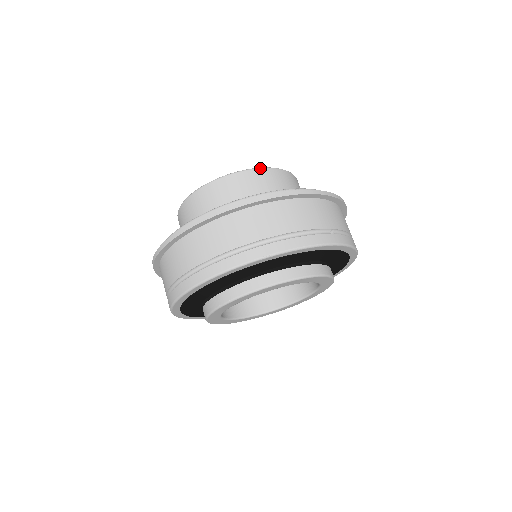
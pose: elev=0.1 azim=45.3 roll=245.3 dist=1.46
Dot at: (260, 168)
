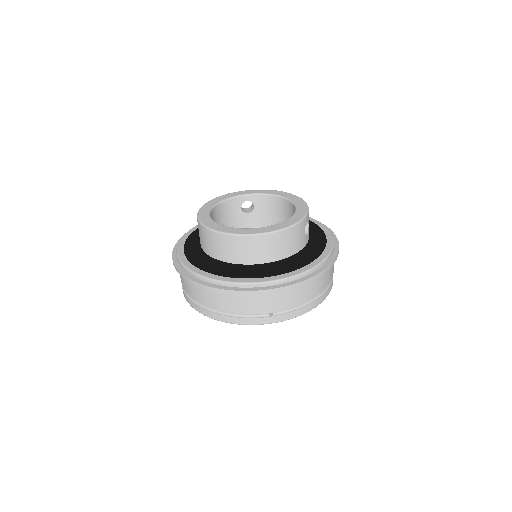
Dot at: (239, 235)
